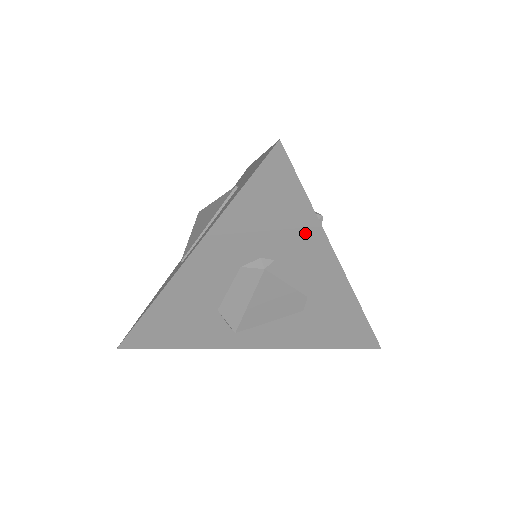
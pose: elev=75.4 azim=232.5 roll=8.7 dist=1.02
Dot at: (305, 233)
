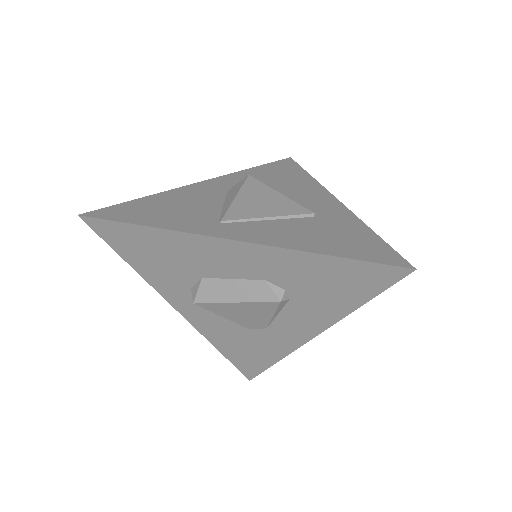
Dot at: (332, 309)
